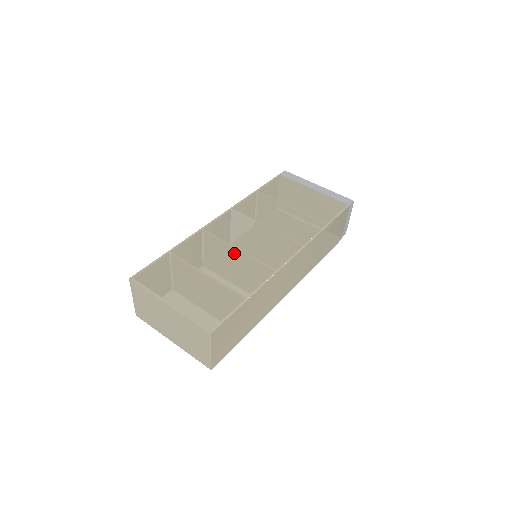
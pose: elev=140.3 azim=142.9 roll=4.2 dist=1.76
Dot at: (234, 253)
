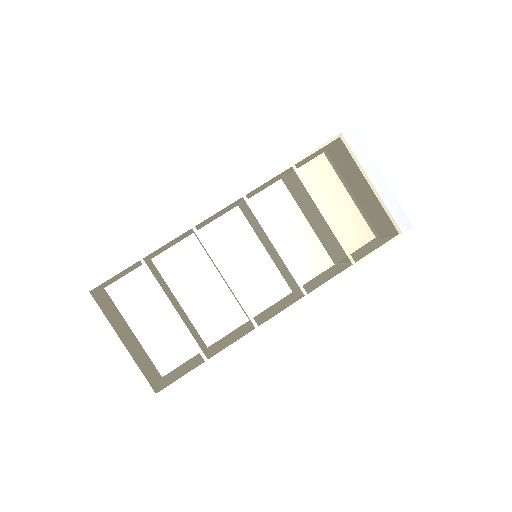
Dot at: occluded
